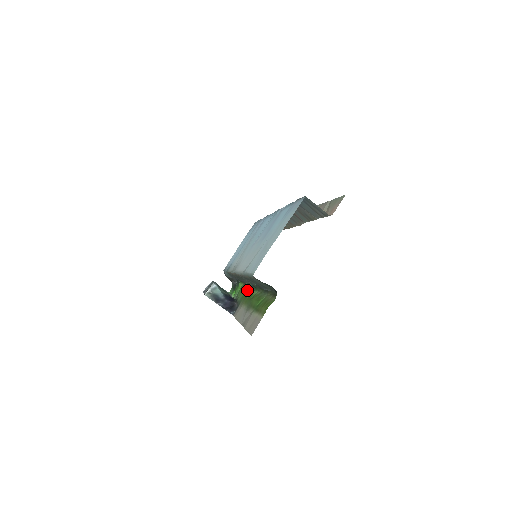
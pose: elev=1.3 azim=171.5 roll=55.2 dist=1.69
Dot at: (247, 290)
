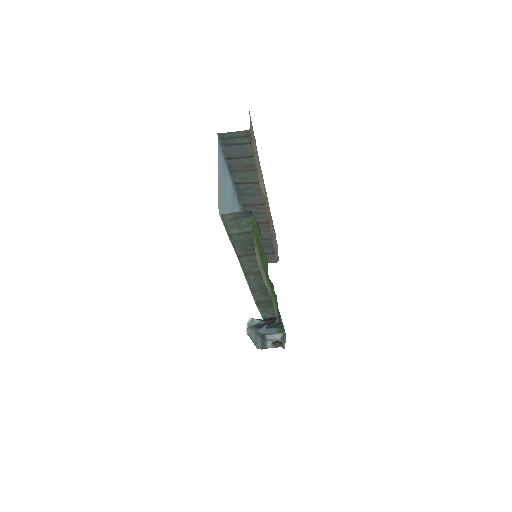
Dot at: (274, 291)
